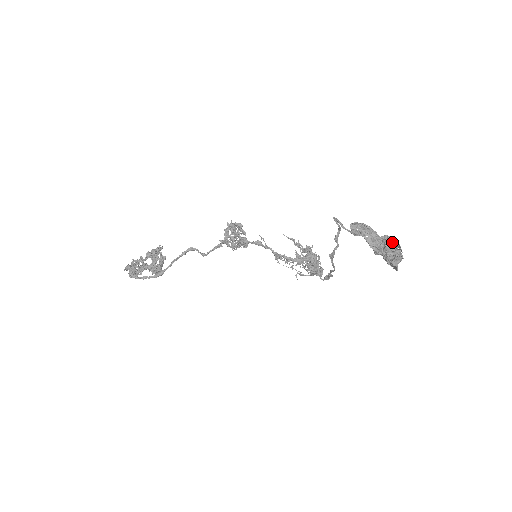
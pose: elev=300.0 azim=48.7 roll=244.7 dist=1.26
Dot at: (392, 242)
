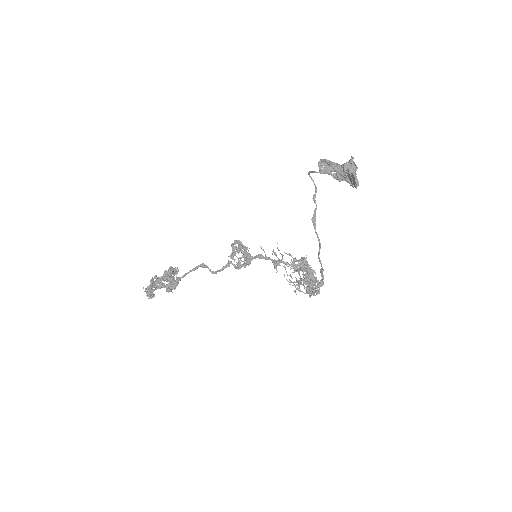
Dot at: (348, 162)
